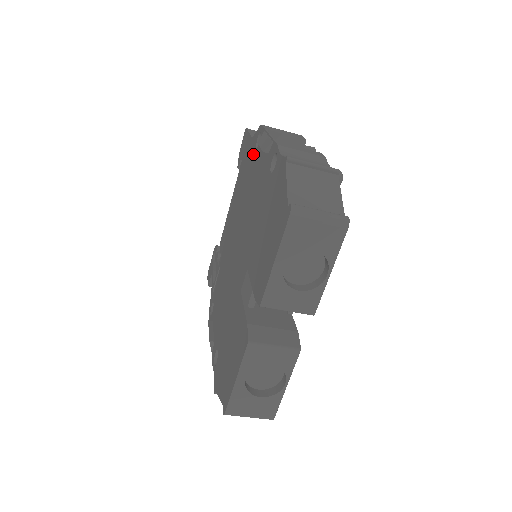
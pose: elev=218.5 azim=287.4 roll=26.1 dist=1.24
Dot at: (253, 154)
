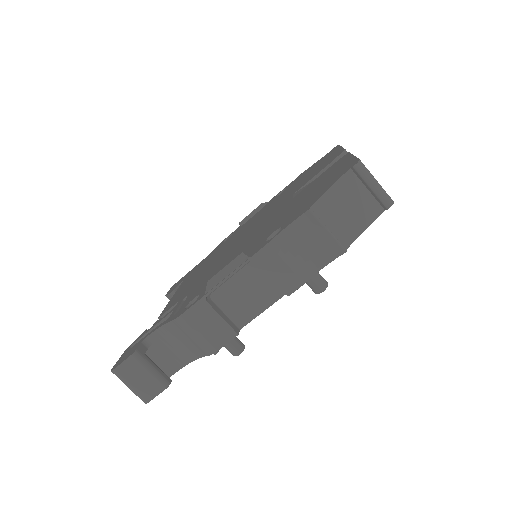
Dot at: (222, 244)
